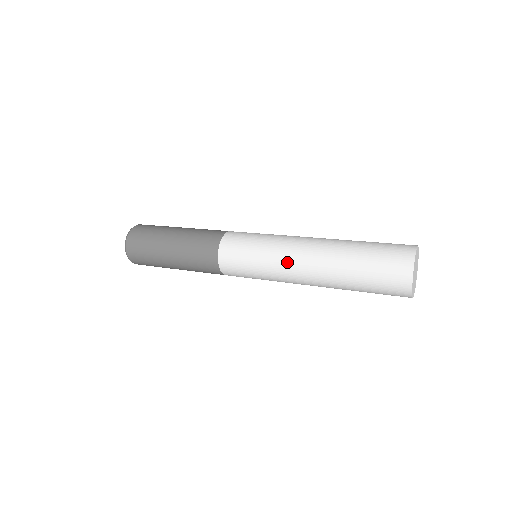
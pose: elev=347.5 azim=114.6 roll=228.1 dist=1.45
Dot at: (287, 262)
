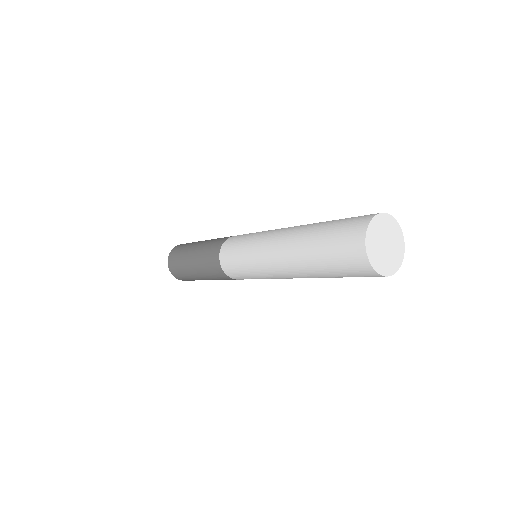
Dot at: (264, 255)
